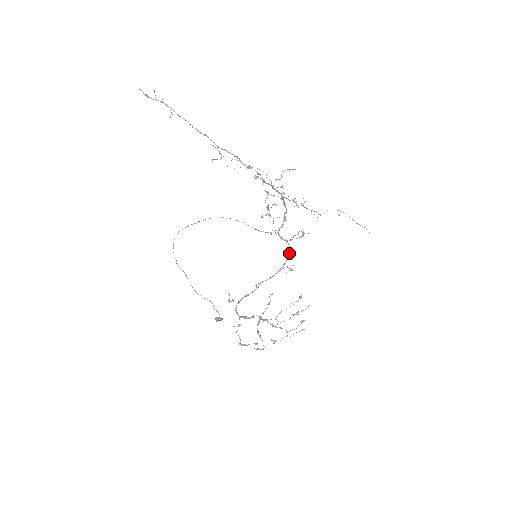
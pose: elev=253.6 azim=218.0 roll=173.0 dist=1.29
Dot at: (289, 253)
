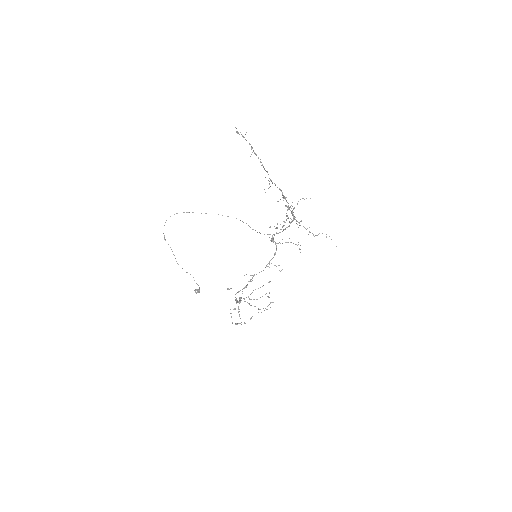
Dot at: (275, 253)
